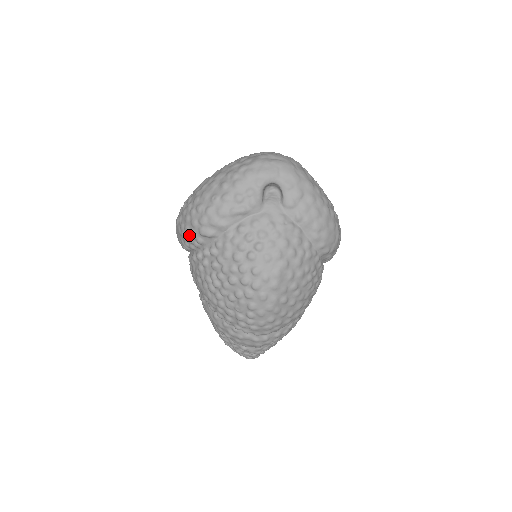
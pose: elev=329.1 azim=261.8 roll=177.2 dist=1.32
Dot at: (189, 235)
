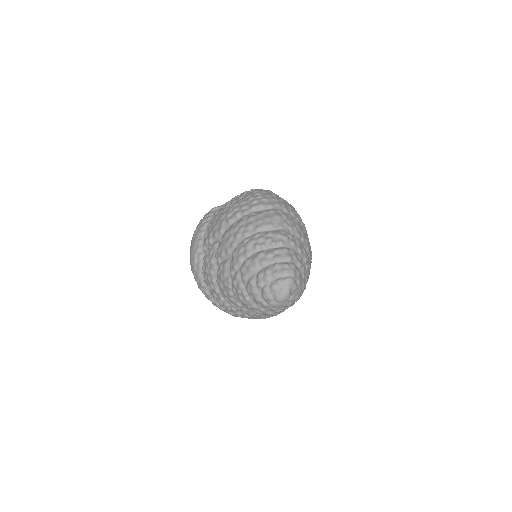
Dot at: (203, 219)
